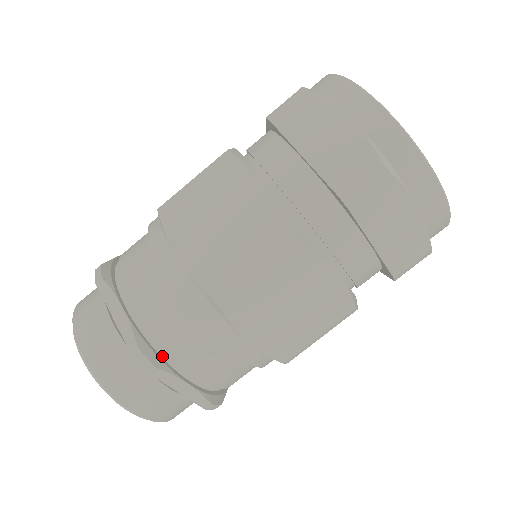
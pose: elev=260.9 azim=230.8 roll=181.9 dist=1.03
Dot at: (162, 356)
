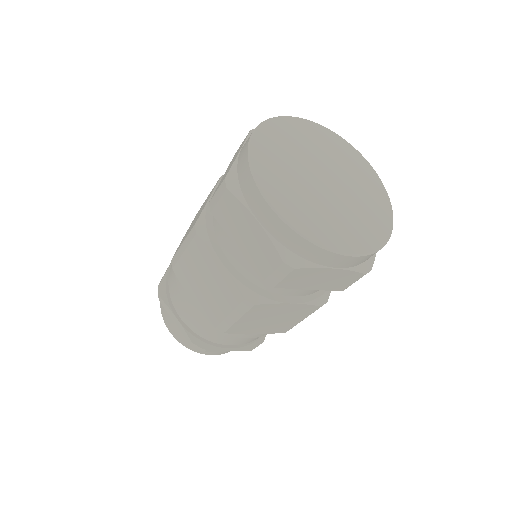
Dot at: occluded
